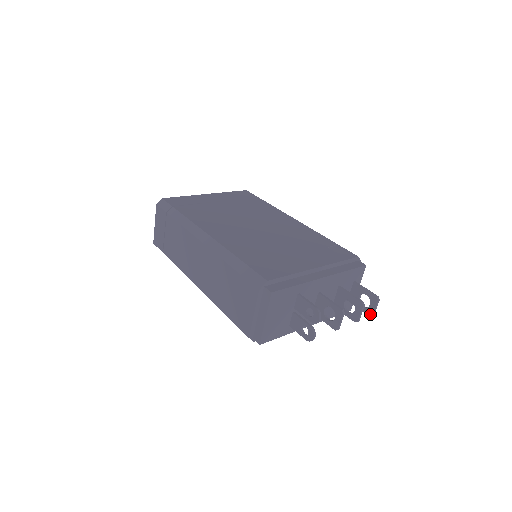
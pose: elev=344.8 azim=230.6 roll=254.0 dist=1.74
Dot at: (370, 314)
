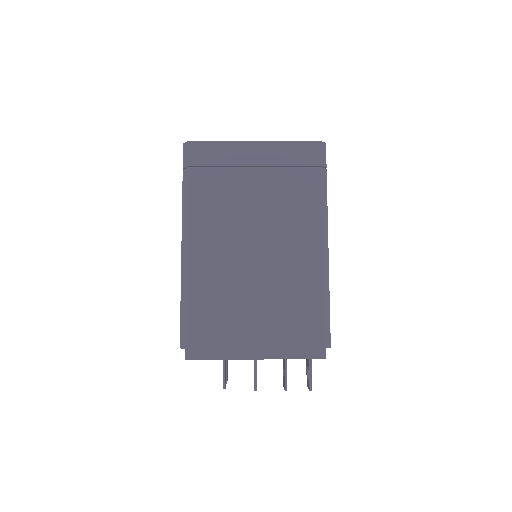
Dot at: (307, 383)
